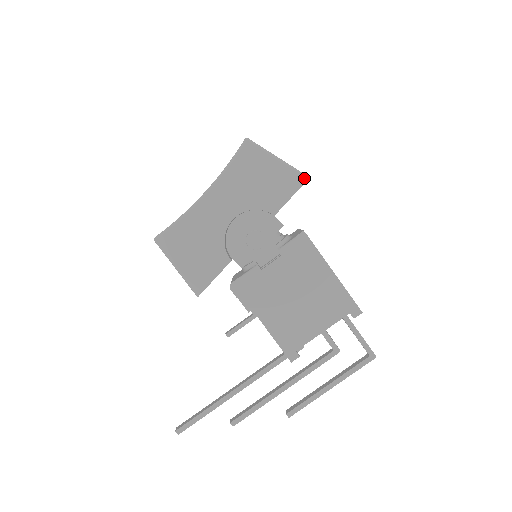
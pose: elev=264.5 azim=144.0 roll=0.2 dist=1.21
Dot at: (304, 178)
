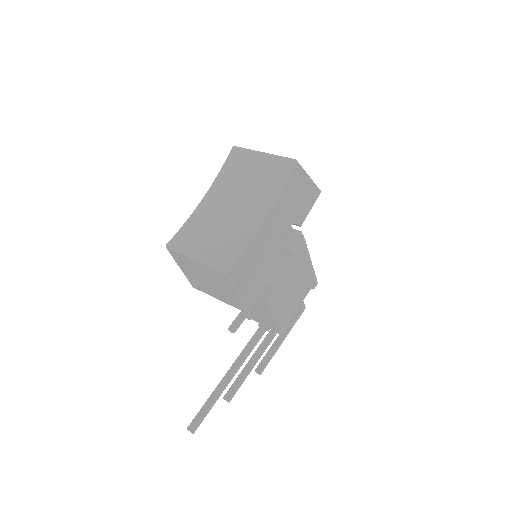
Dot at: (319, 192)
